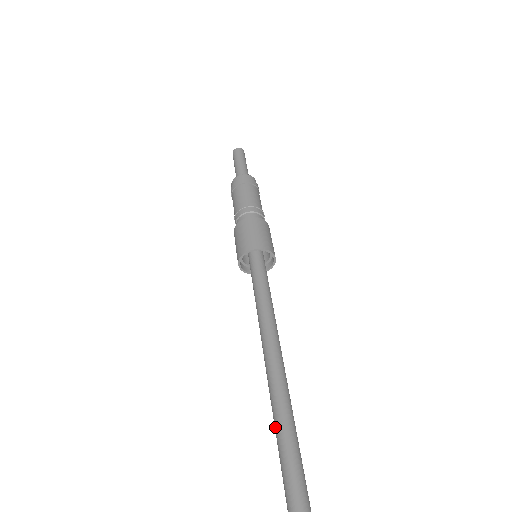
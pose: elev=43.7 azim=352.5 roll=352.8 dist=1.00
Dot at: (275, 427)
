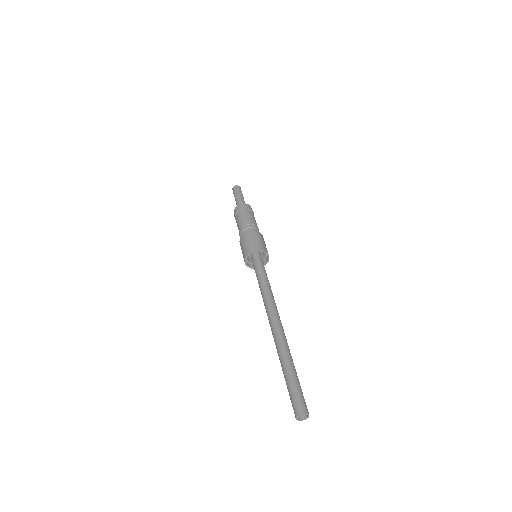
Dot at: (280, 348)
